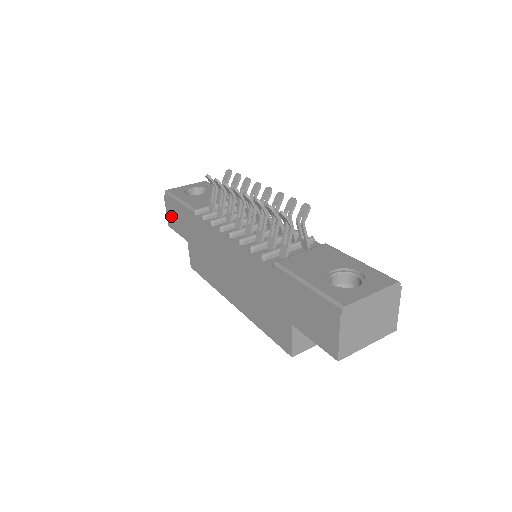
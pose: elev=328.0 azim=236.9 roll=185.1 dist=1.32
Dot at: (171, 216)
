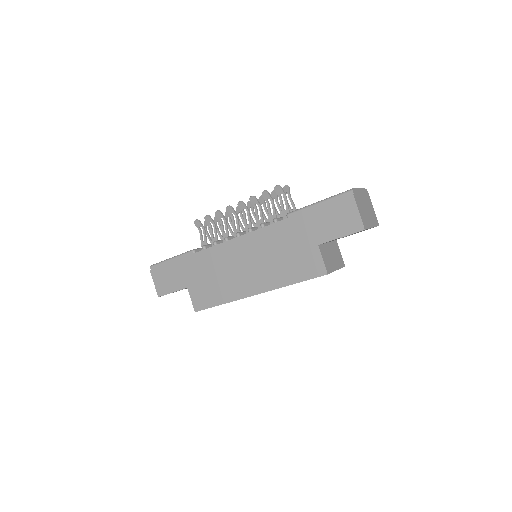
Dot at: (162, 282)
